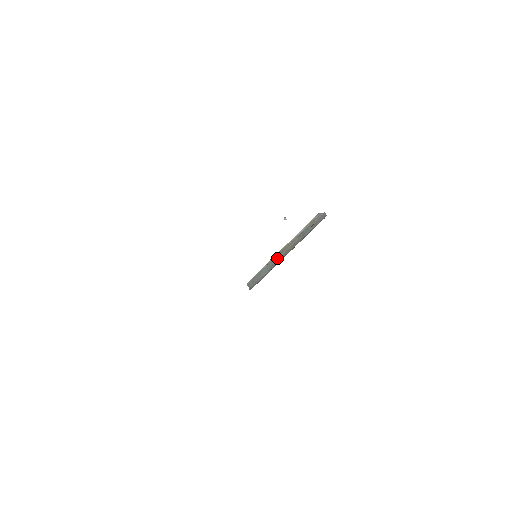
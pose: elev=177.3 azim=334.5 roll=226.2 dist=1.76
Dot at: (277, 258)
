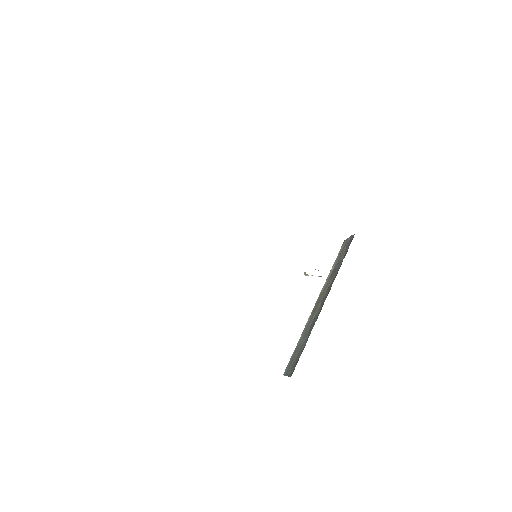
Dot at: (313, 316)
